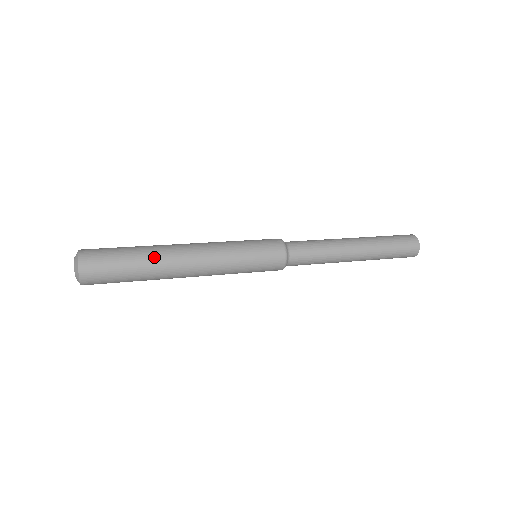
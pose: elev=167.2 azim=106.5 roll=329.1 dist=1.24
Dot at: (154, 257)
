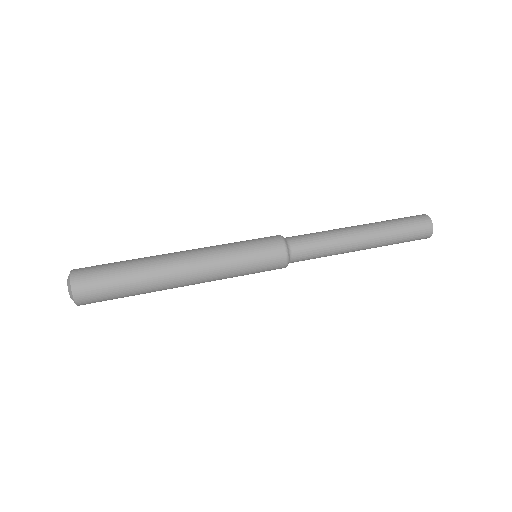
Dot at: (151, 286)
